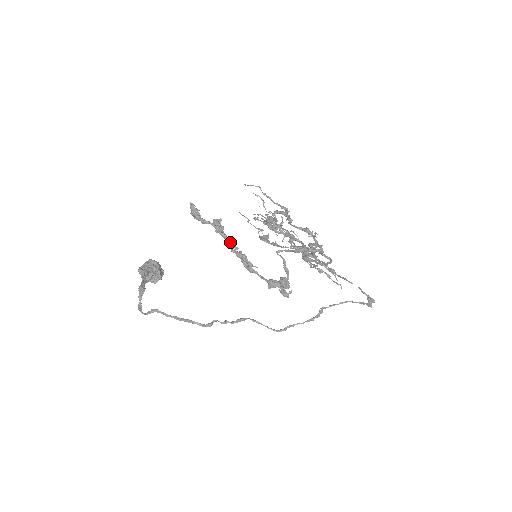
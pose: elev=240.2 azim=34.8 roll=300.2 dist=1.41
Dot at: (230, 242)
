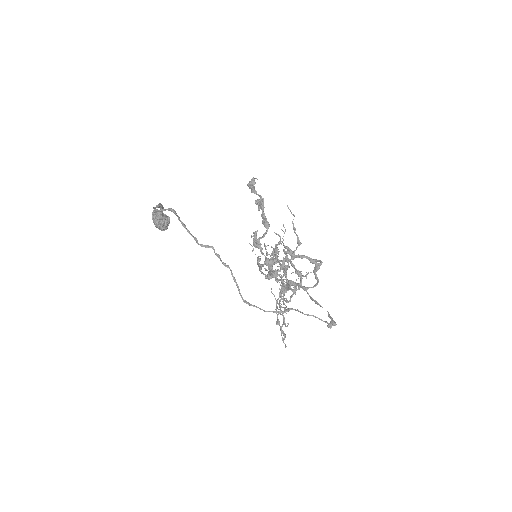
Dot at: occluded
